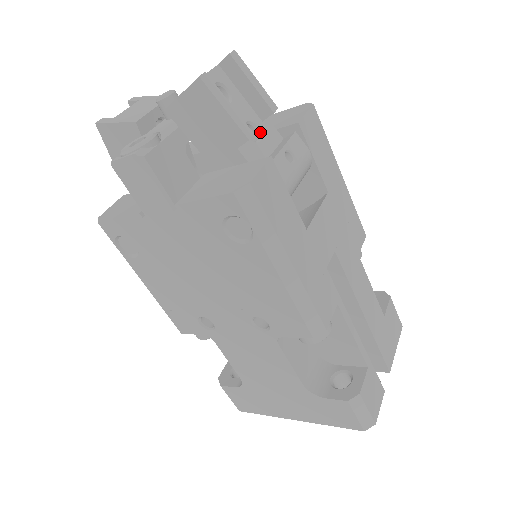
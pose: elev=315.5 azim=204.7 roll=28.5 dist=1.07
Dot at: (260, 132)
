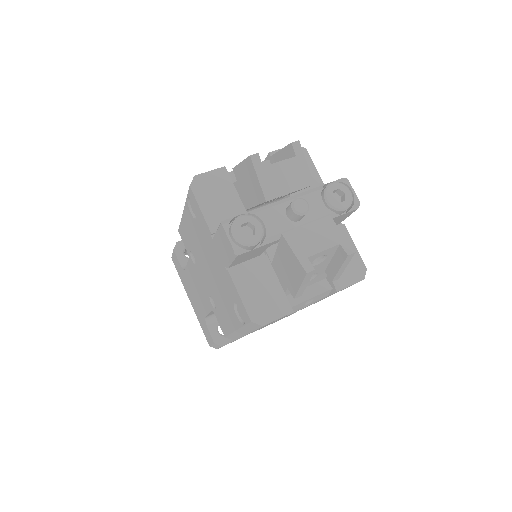
Dot at: (315, 277)
